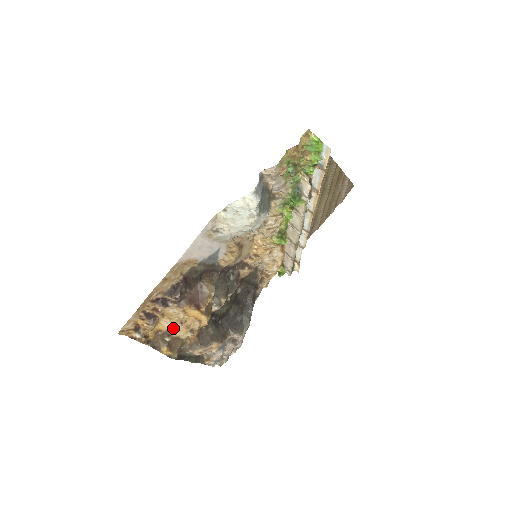
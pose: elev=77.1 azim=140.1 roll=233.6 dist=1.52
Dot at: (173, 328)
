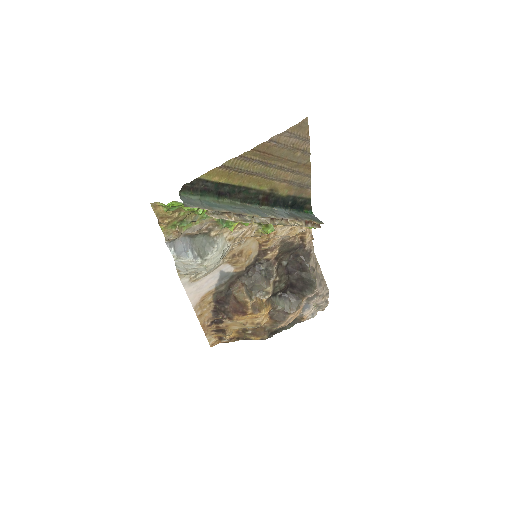
Dot at: (244, 327)
